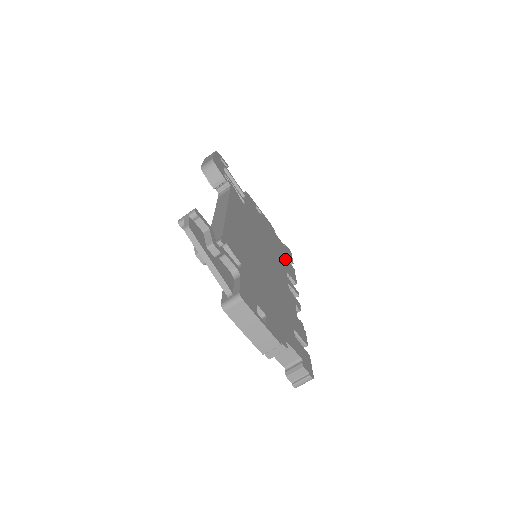
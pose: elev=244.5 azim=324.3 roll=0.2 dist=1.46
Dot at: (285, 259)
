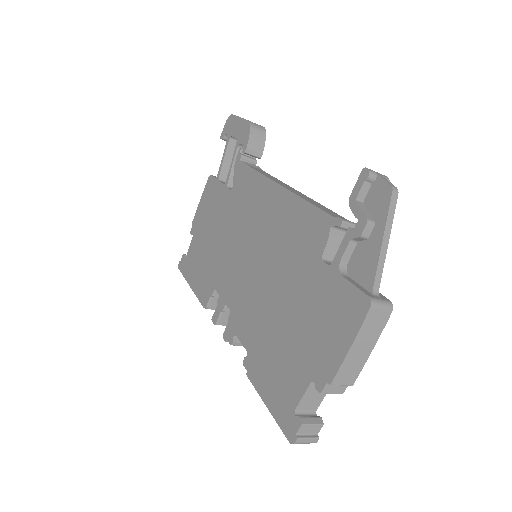
Dot at: occluded
